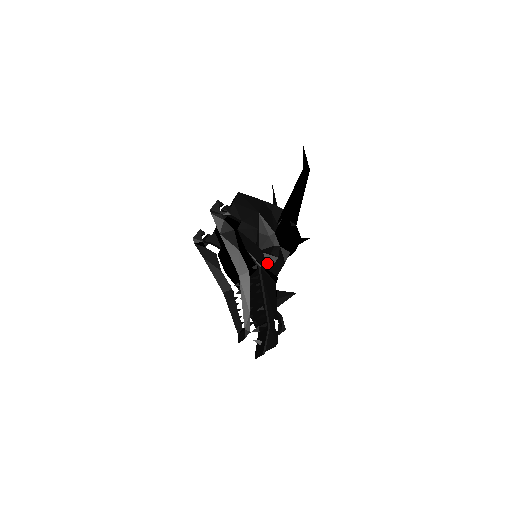
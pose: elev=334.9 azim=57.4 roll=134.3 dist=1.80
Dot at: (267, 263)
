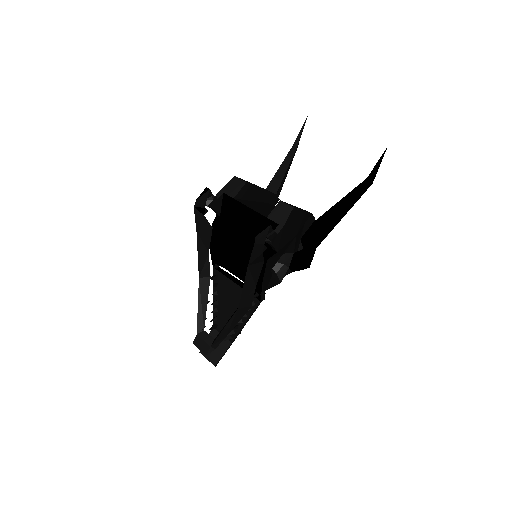
Dot at: (268, 286)
